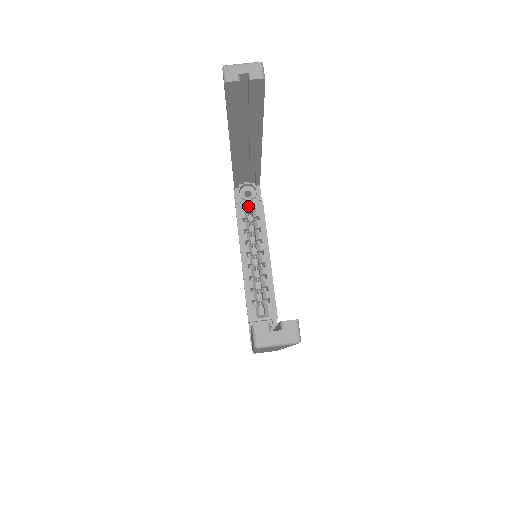
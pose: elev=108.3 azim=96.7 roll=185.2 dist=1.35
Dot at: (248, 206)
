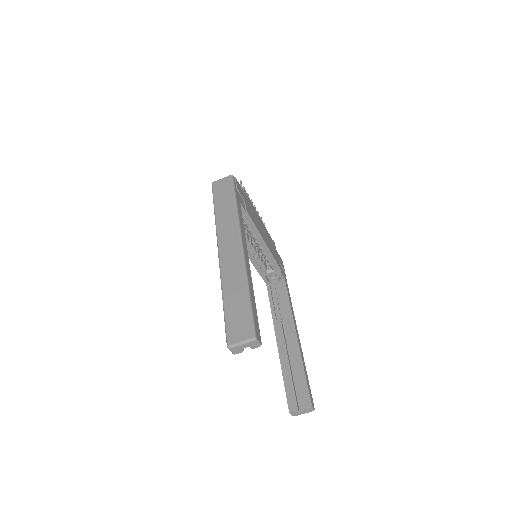
Dot at: occluded
